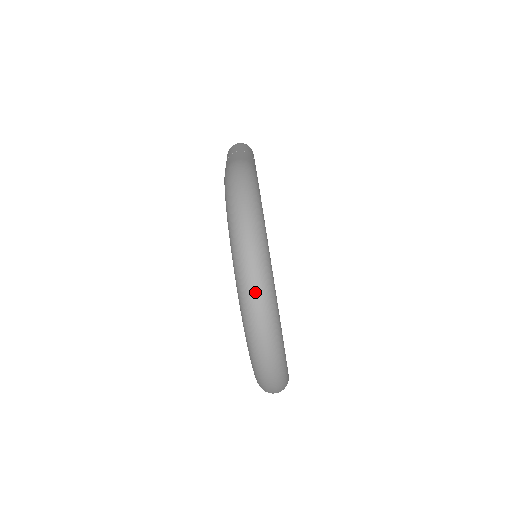
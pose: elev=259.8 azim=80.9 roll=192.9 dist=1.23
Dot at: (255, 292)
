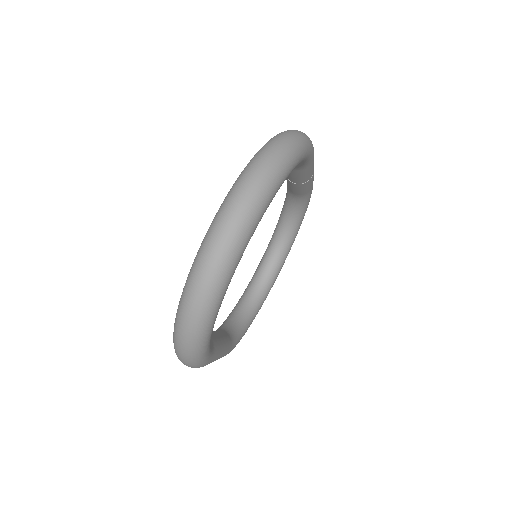
Dot at: (253, 181)
